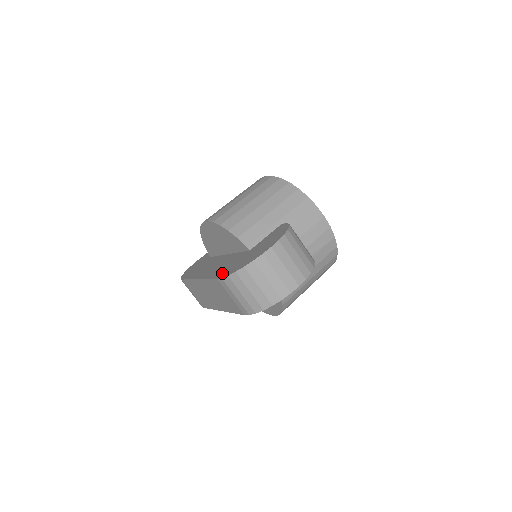
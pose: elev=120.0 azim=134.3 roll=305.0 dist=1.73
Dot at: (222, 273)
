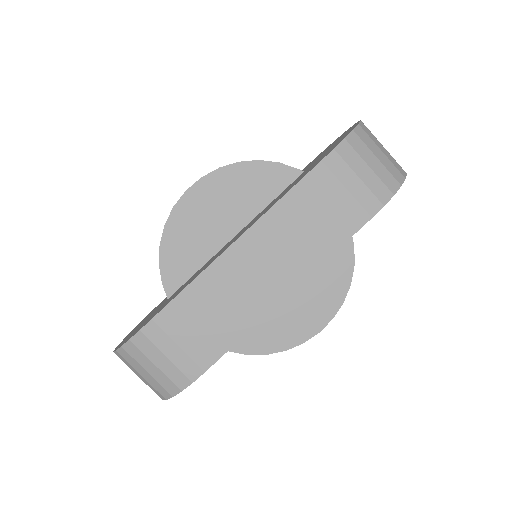
Dot at: (314, 165)
